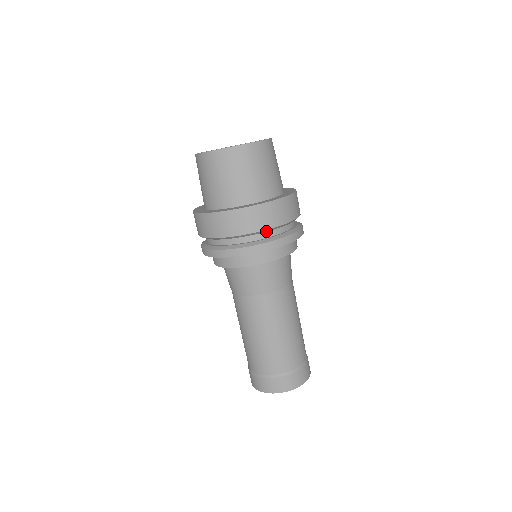
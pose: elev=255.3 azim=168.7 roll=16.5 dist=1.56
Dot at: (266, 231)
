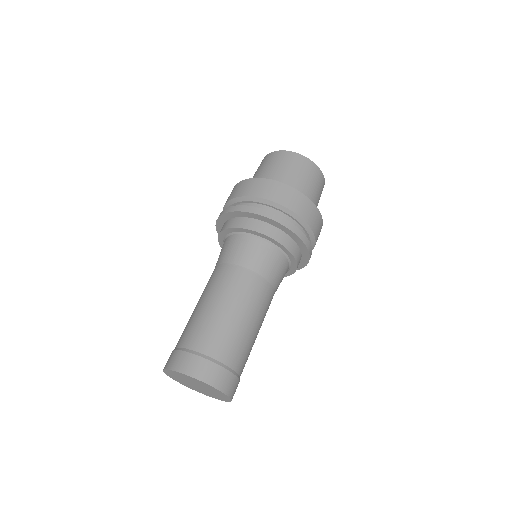
Dot at: (260, 202)
